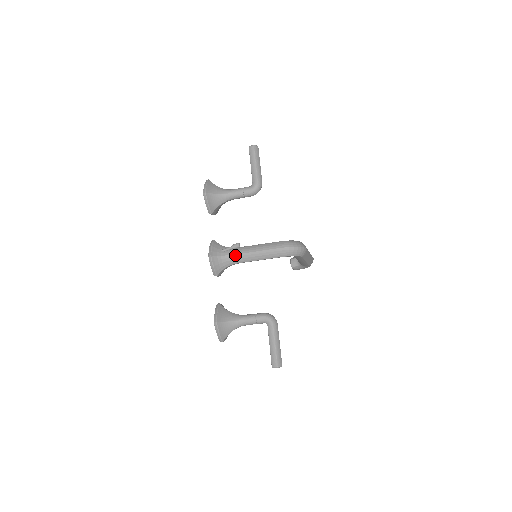
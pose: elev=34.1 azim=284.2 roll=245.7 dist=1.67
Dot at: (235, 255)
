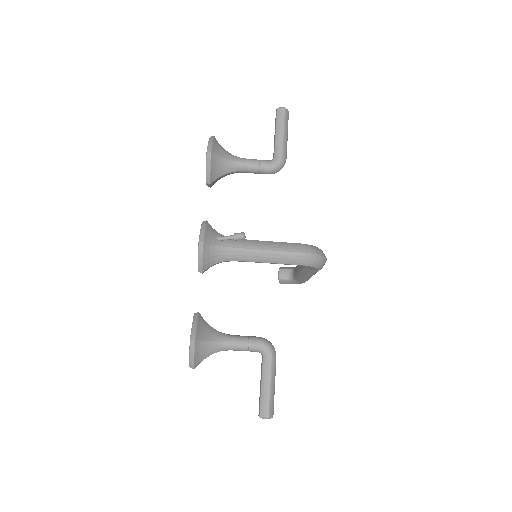
Dot at: (235, 249)
